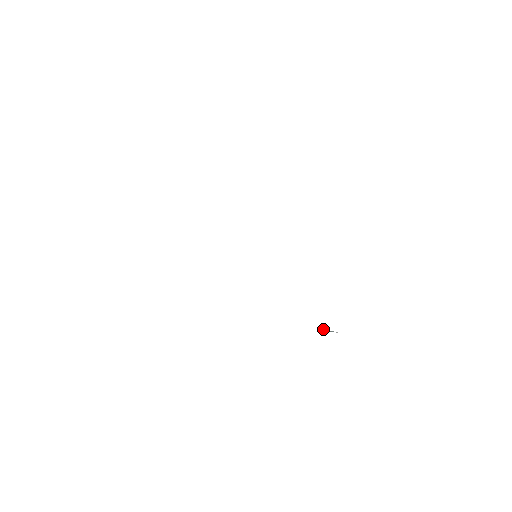
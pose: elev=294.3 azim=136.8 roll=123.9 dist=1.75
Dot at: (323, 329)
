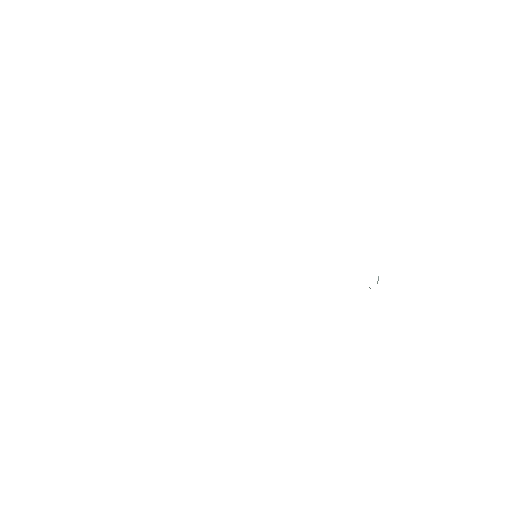
Dot at: occluded
